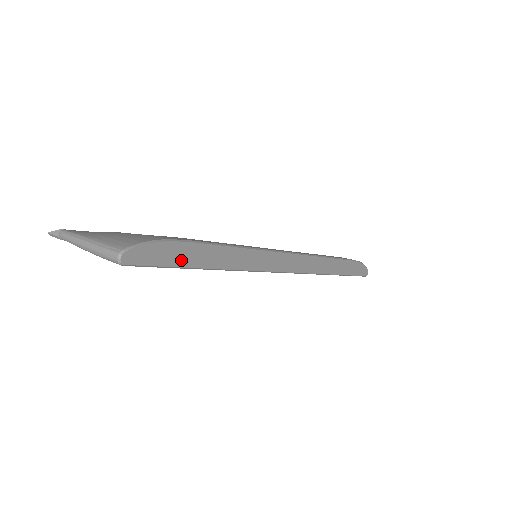
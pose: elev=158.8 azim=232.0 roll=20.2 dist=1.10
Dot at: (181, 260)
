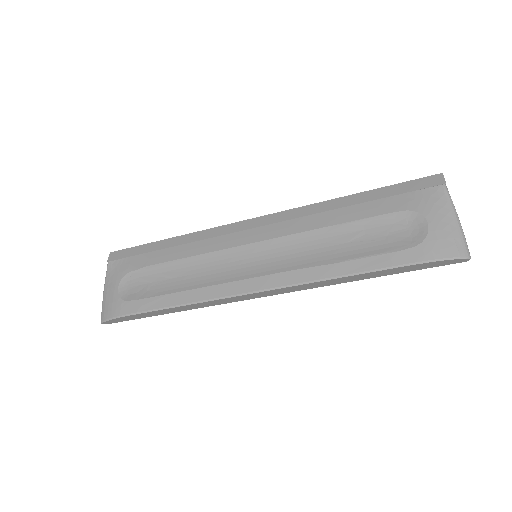
Dot at: (138, 317)
